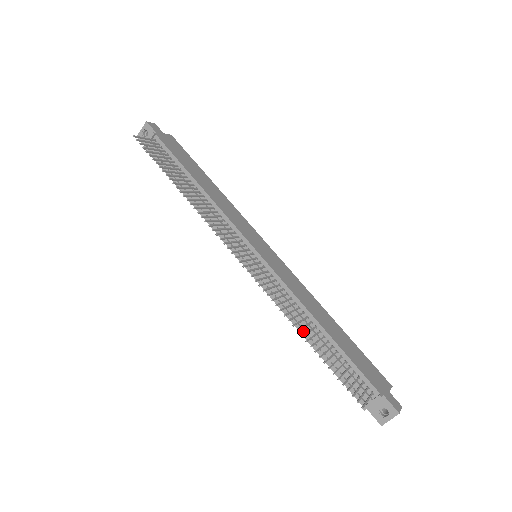
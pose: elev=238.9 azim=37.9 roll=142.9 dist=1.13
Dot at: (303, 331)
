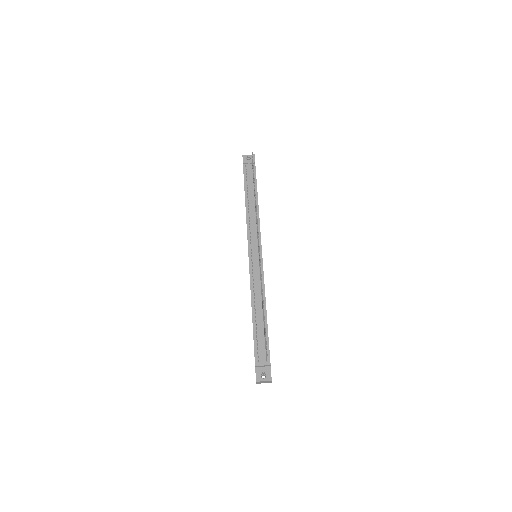
Dot at: occluded
